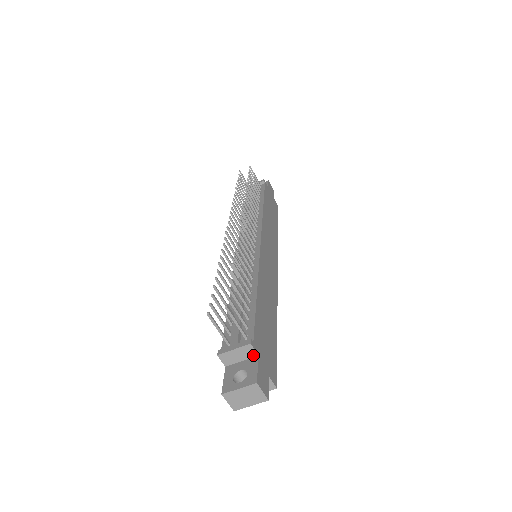
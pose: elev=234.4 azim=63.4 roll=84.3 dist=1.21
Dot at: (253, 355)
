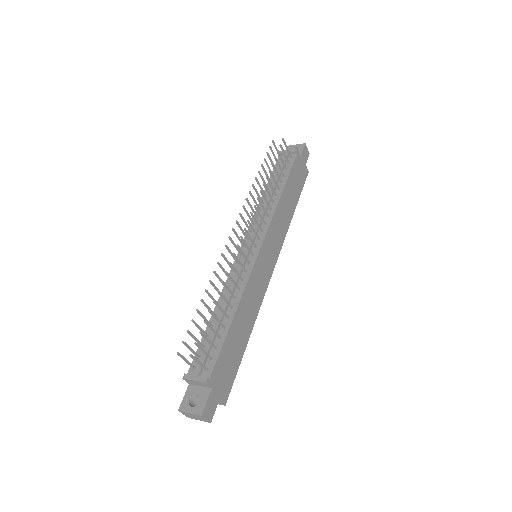
Dot at: (208, 387)
